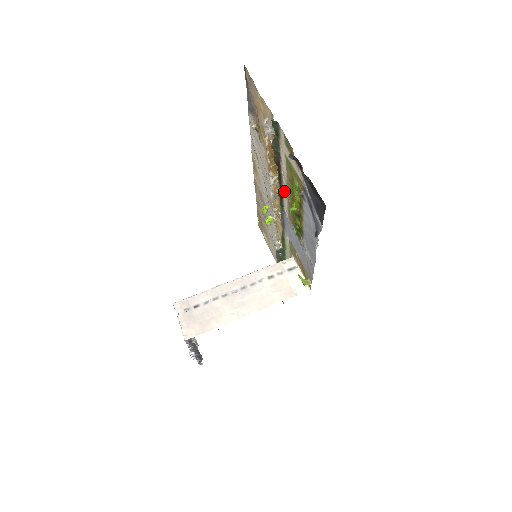
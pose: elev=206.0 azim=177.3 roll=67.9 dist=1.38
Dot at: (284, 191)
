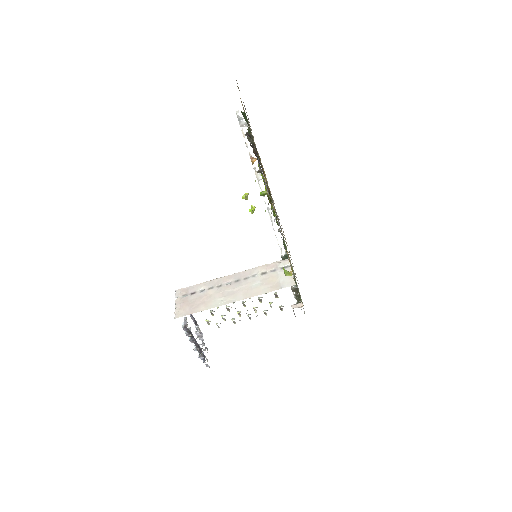
Dot at: (267, 184)
